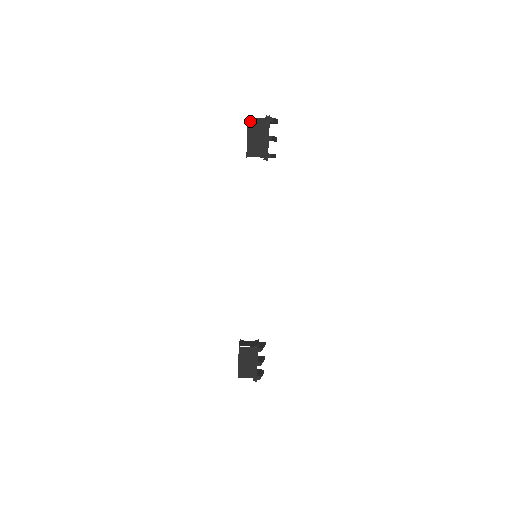
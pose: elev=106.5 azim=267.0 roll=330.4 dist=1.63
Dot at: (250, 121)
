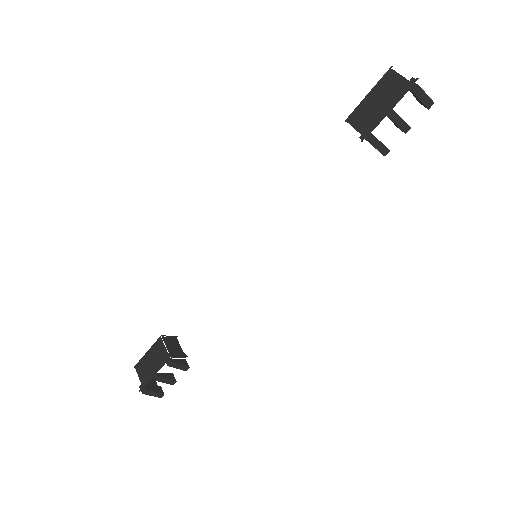
Dot at: (389, 75)
